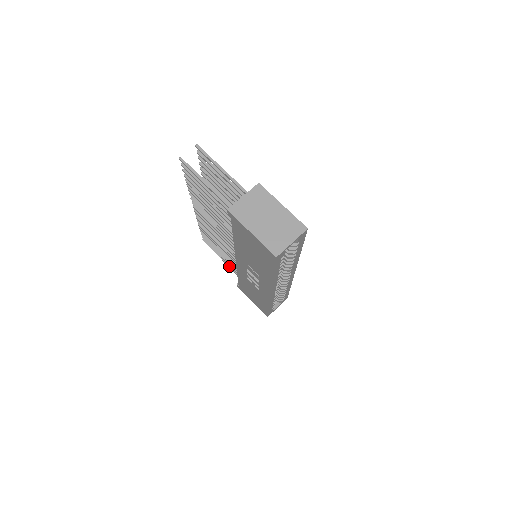
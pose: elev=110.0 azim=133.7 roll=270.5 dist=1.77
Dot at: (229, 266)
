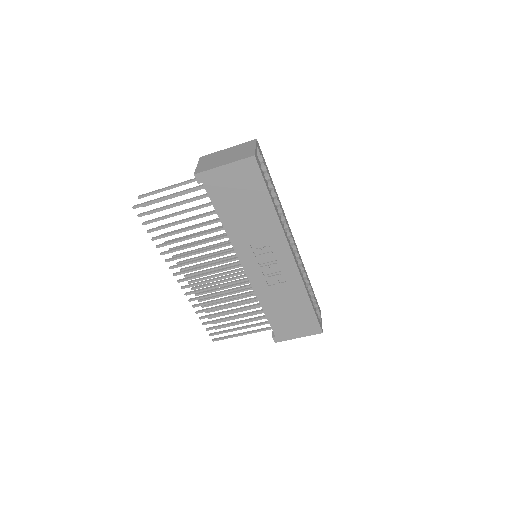
Dot at: (252, 331)
